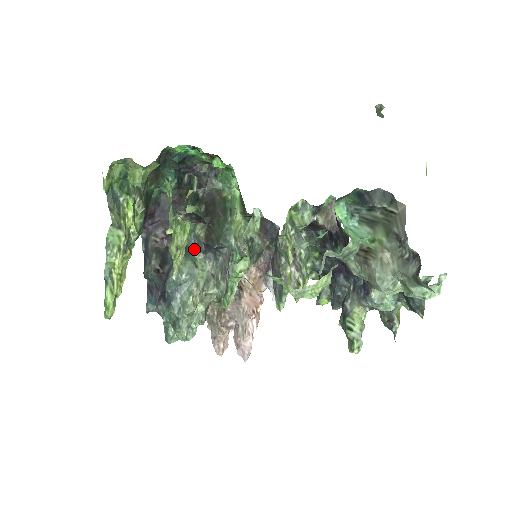
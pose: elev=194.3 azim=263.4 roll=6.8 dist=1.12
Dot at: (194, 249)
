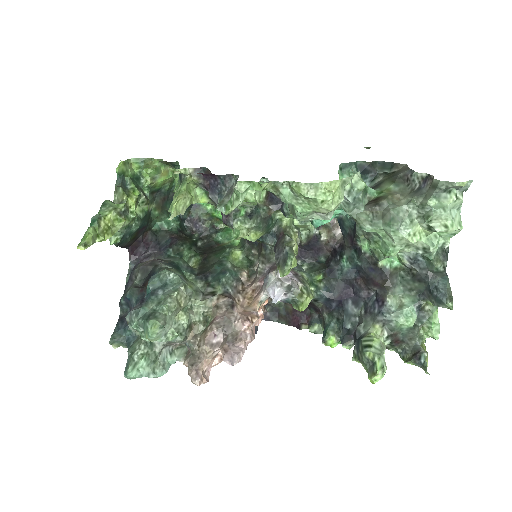
Dot at: (186, 271)
